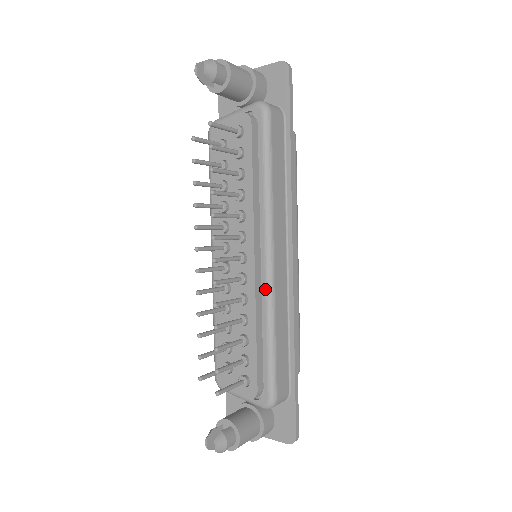
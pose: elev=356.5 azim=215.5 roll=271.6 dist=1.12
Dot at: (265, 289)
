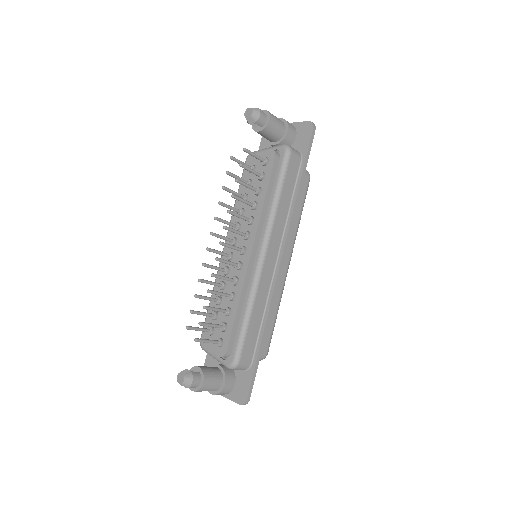
Dot at: (253, 277)
